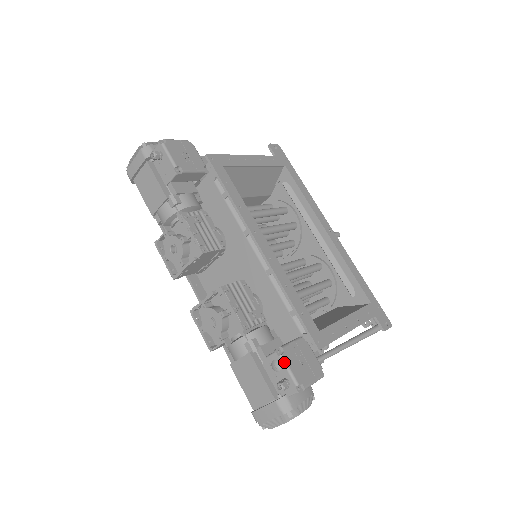
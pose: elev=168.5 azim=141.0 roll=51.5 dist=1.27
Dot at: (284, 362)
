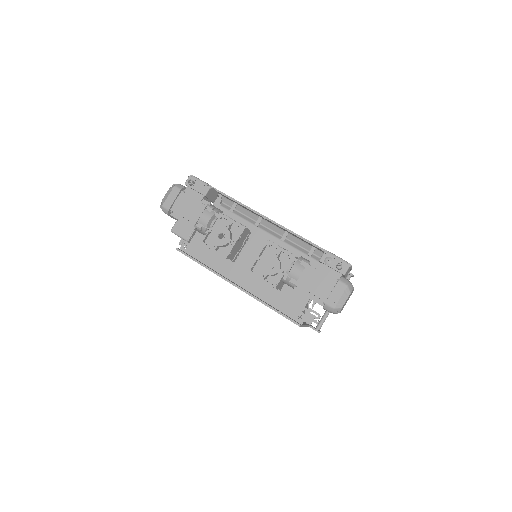
Dot at: (333, 254)
